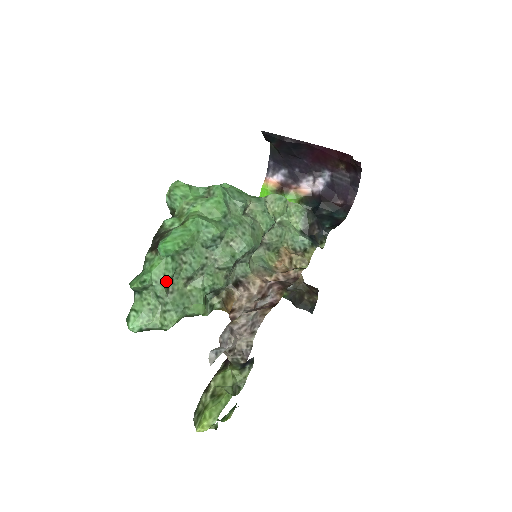
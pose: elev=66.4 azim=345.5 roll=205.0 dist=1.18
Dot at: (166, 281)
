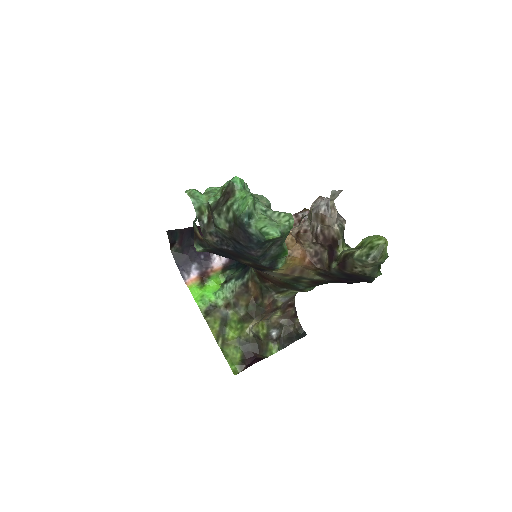
Dot at: occluded
